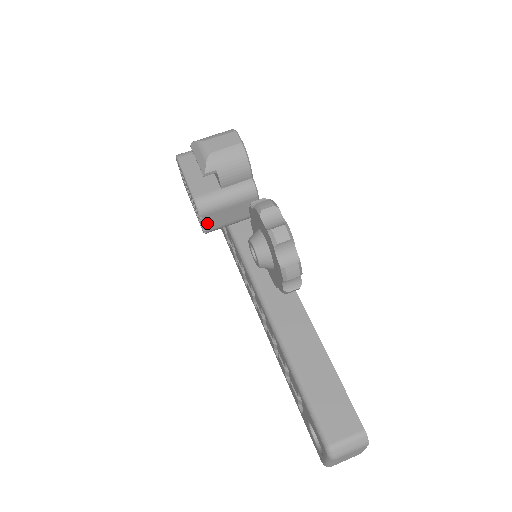
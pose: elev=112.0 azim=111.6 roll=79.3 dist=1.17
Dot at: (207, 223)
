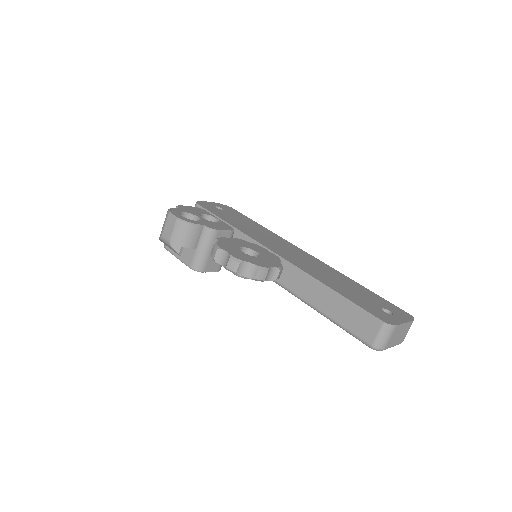
Dot at: (212, 269)
